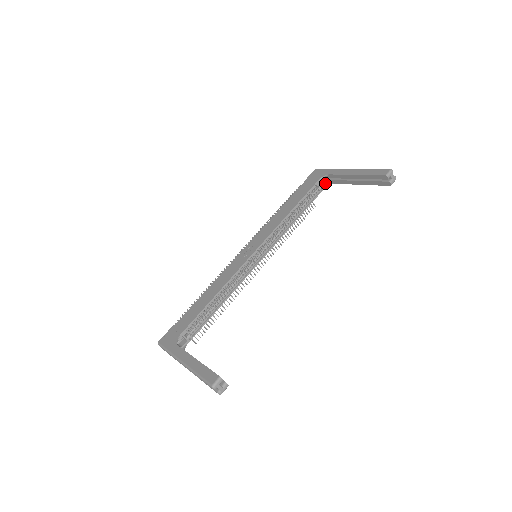
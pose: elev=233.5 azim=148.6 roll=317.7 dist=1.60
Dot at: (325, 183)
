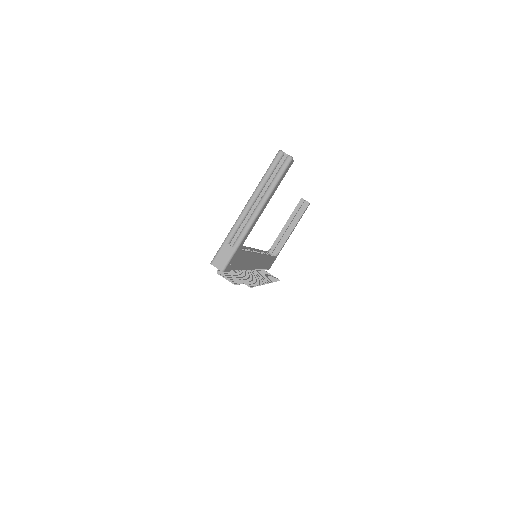
Dot at: occluded
